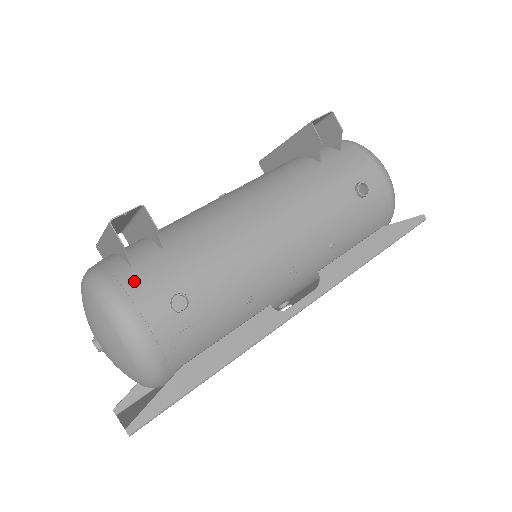
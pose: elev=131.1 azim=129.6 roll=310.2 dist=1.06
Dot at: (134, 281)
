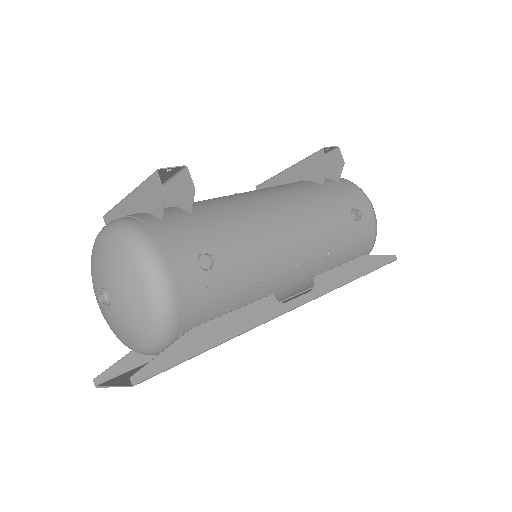
Dot at: (166, 232)
